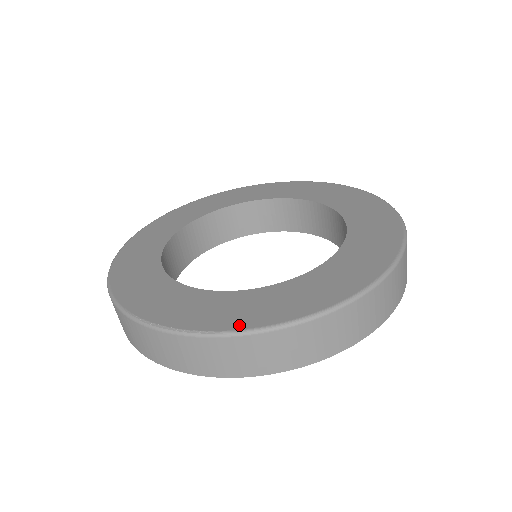
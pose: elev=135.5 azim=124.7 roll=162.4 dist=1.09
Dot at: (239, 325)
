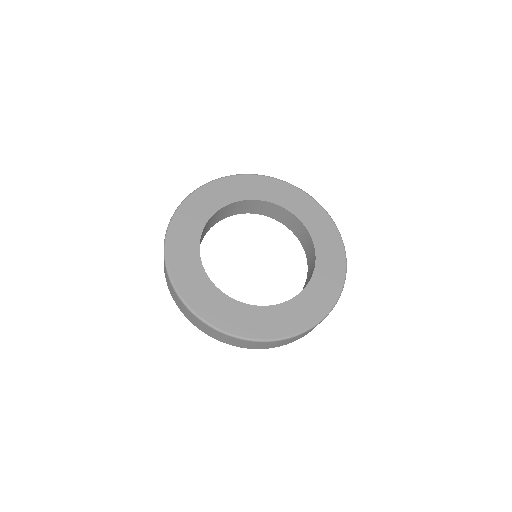
Dot at: (228, 329)
